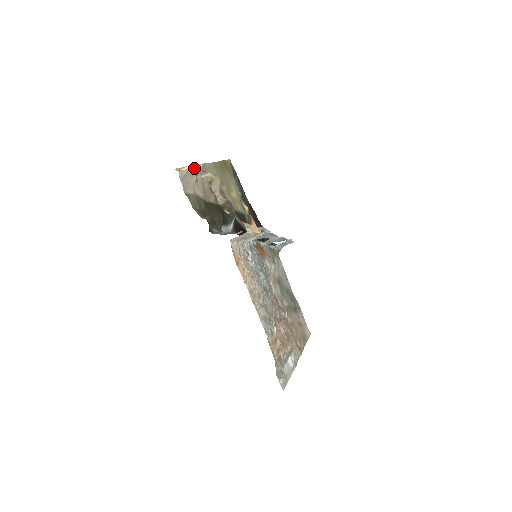
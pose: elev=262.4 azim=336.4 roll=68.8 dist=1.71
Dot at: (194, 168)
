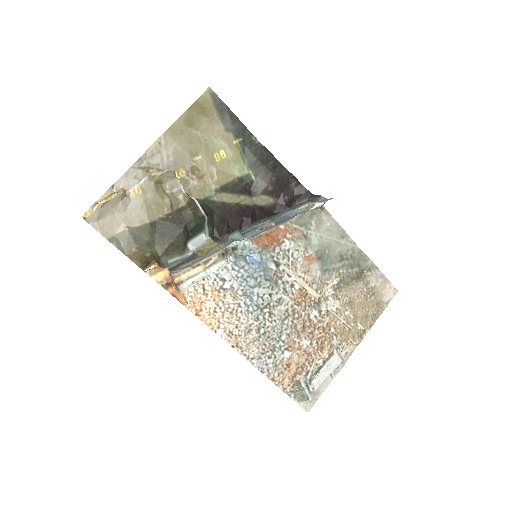
Dot at: (107, 200)
